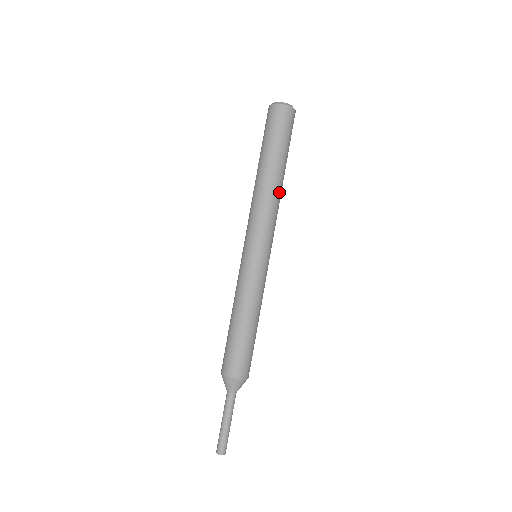
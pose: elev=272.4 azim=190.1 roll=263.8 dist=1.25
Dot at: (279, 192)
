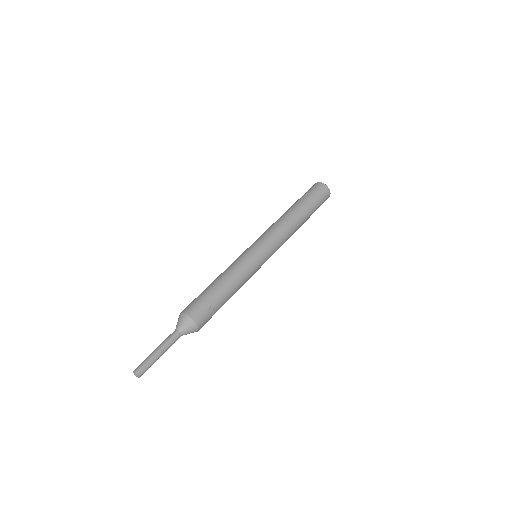
Dot at: (290, 220)
